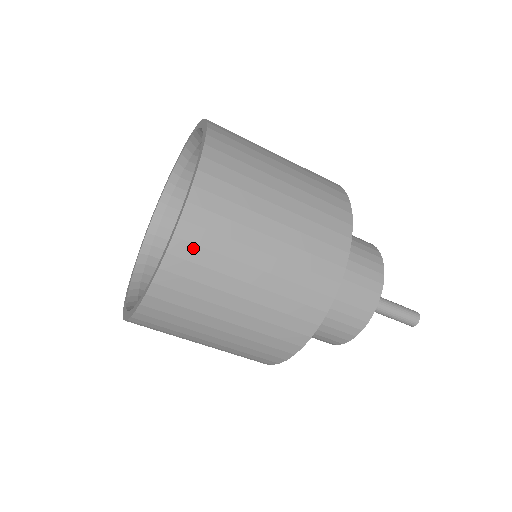
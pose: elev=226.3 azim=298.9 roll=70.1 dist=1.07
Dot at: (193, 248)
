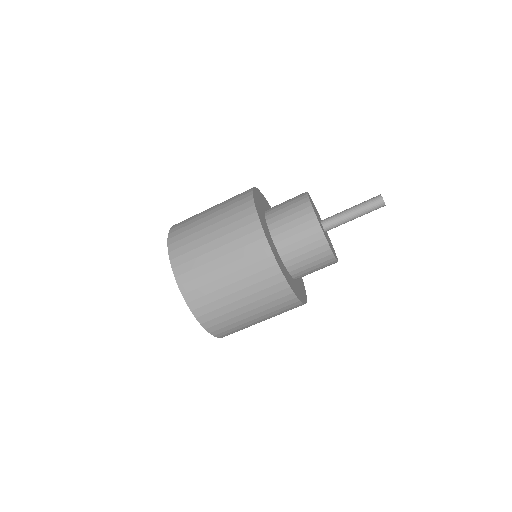
Dot at: (177, 236)
